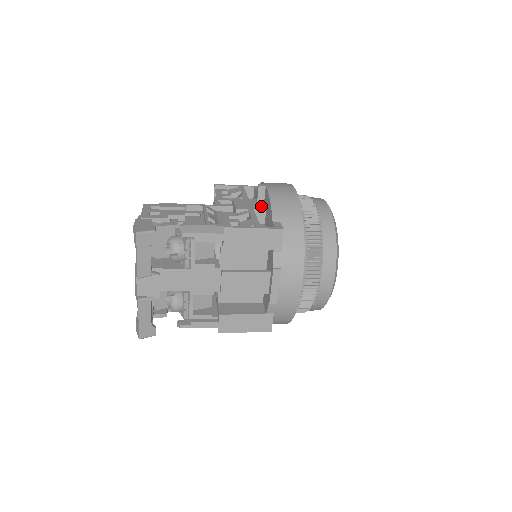
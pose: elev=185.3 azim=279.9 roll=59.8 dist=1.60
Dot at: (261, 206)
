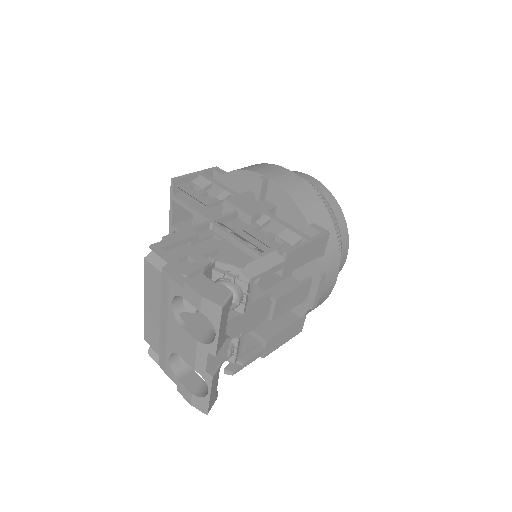
Dot at: (266, 202)
